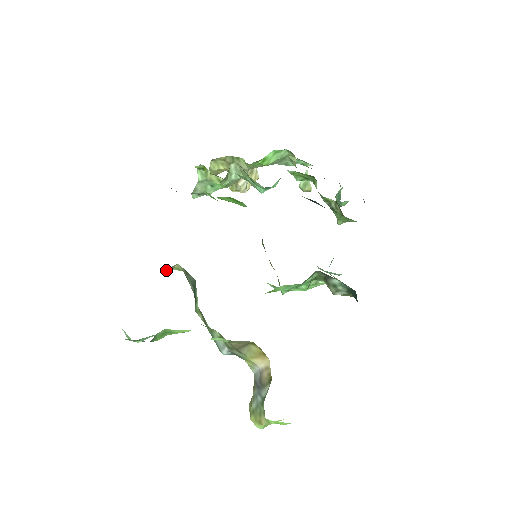
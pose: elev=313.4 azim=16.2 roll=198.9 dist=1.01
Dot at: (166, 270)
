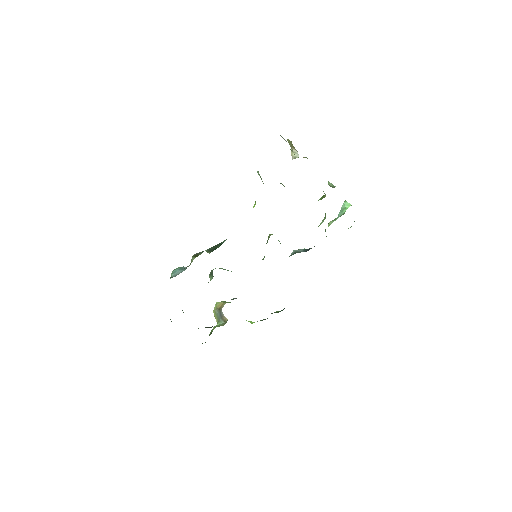
Dot at: occluded
